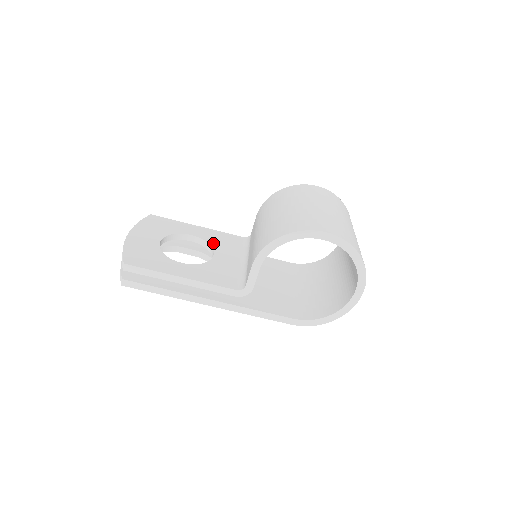
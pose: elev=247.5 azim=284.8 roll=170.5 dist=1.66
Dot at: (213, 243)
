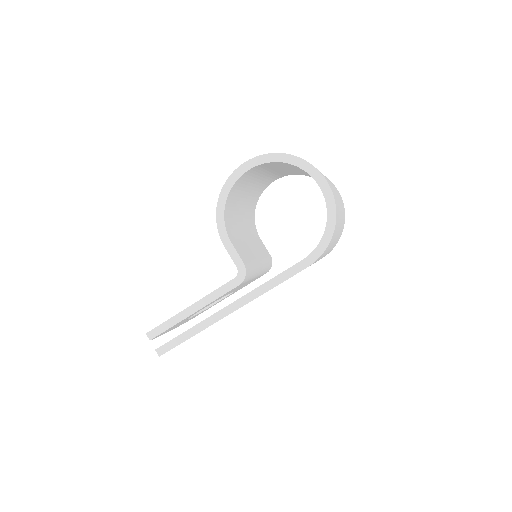
Dot at: occluded
